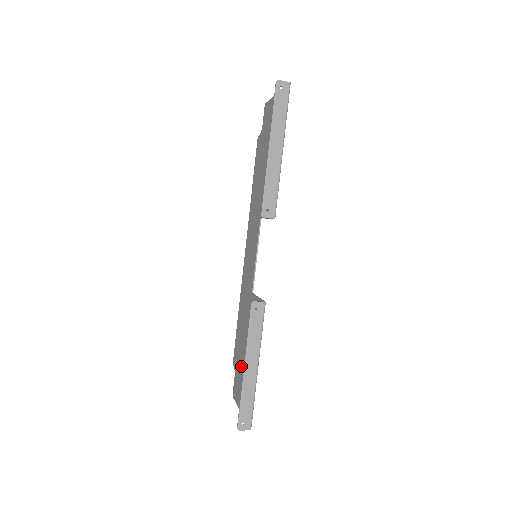
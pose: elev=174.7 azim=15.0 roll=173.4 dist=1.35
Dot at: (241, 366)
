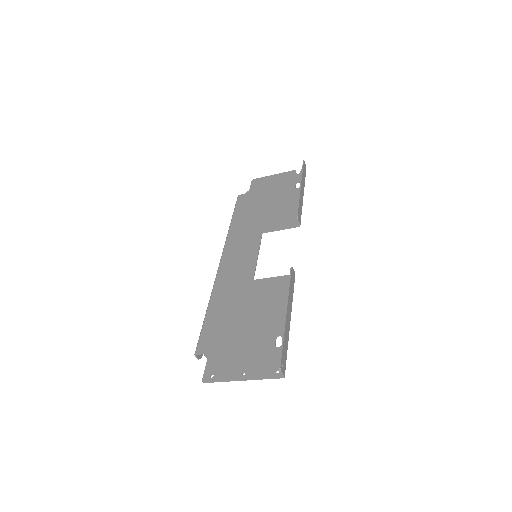
Dot at: (233, 341)
